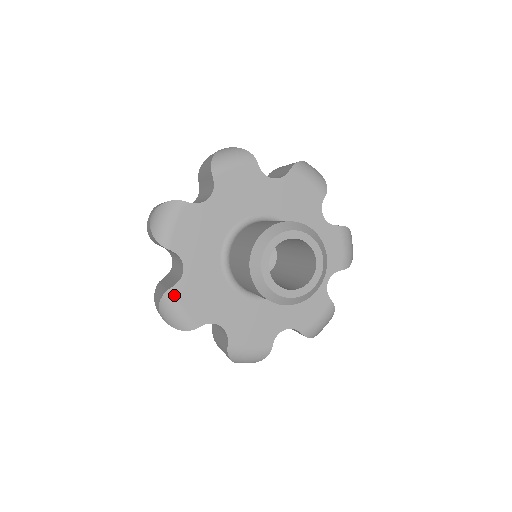
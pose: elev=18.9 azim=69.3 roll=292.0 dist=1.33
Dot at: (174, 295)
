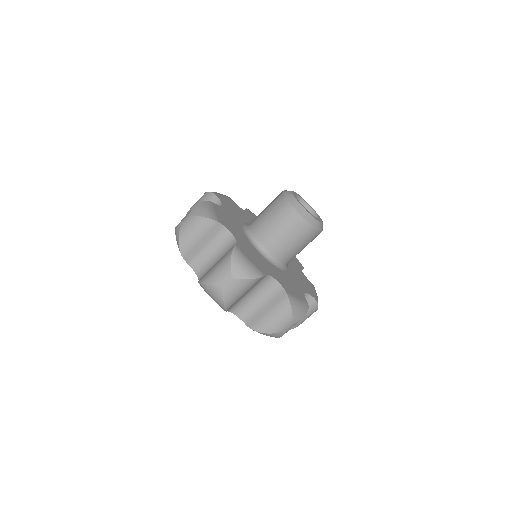
Dot at: (240, 250)
